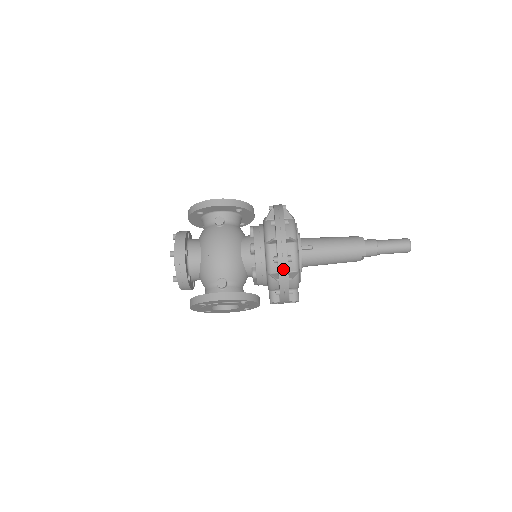
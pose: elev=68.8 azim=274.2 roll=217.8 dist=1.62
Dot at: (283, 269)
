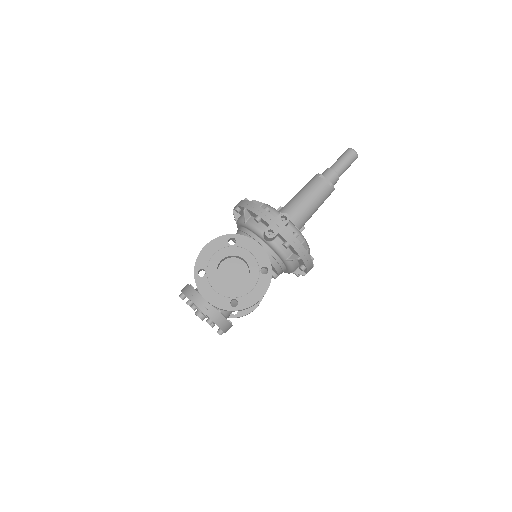
Dot at: (243, 203)
